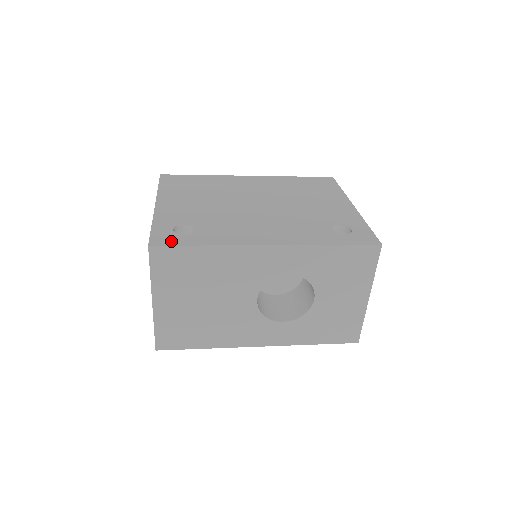
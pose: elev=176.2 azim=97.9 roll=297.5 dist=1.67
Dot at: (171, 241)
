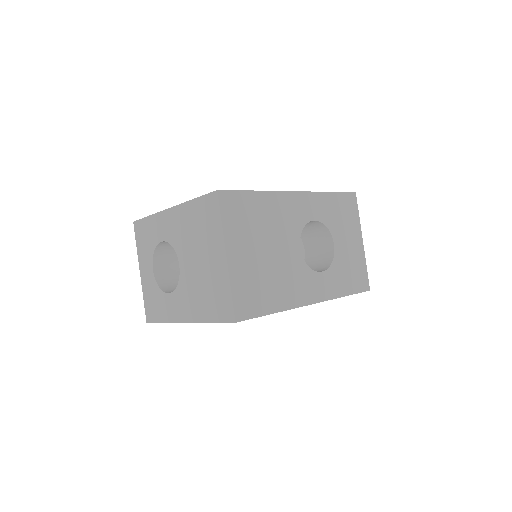
Dot at: occluded
